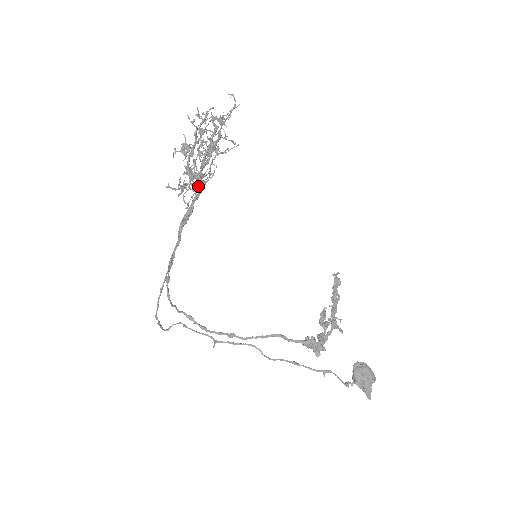
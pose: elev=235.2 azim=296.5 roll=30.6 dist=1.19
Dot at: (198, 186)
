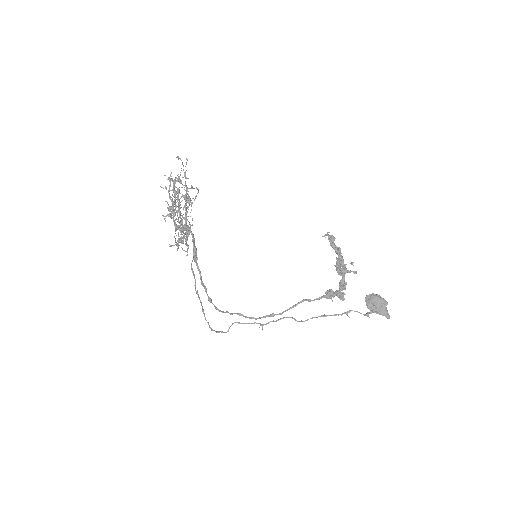
Dot at: occluded
